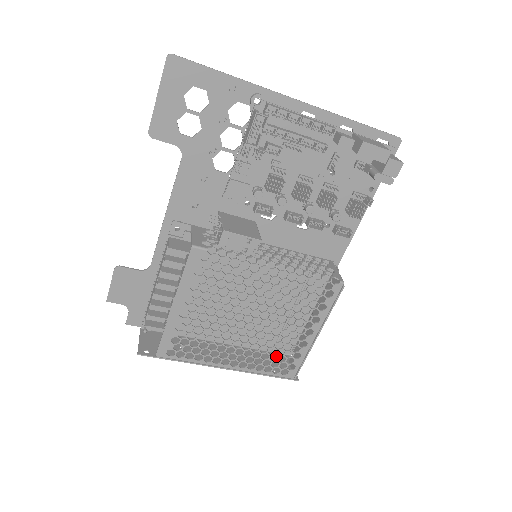
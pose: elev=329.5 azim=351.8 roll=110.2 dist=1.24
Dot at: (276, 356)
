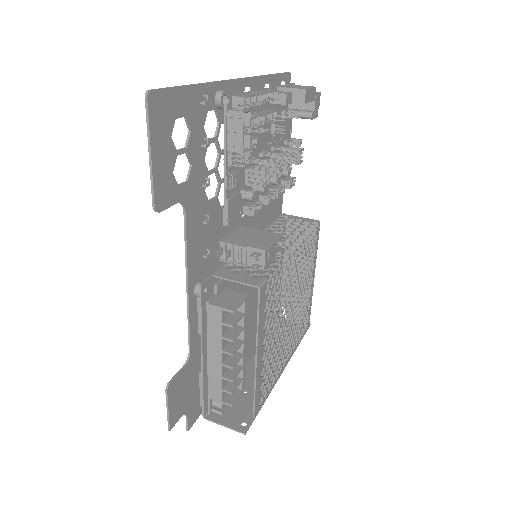
Dot at: occluded
